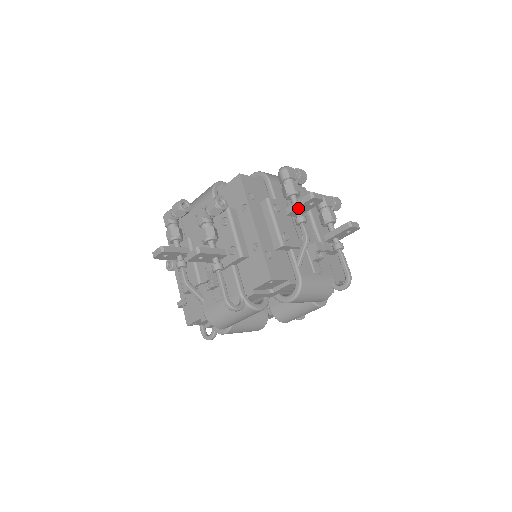
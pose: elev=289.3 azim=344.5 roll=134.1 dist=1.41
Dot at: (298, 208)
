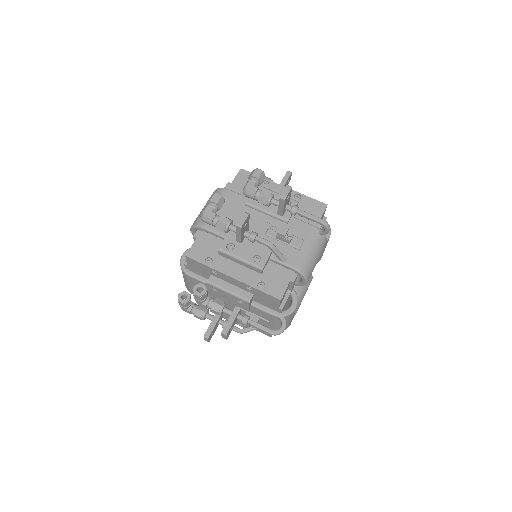
Dot at: (242, 236)
